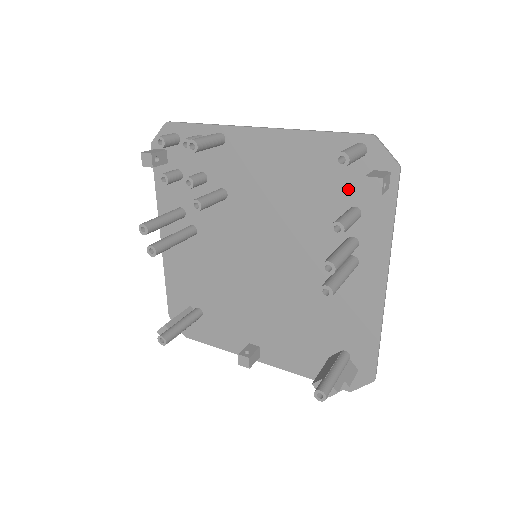
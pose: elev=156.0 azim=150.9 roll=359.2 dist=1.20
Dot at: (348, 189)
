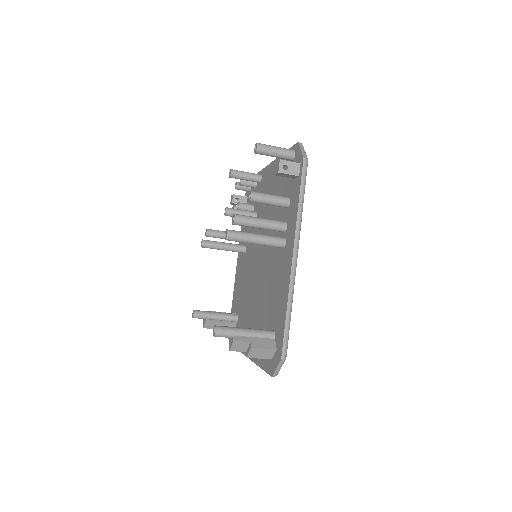
Dot at: (288, 186)
